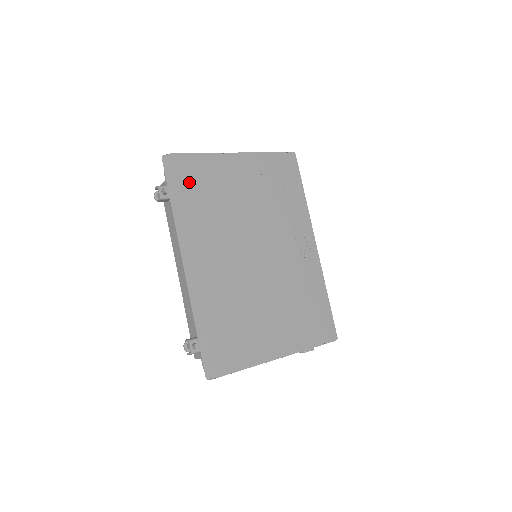
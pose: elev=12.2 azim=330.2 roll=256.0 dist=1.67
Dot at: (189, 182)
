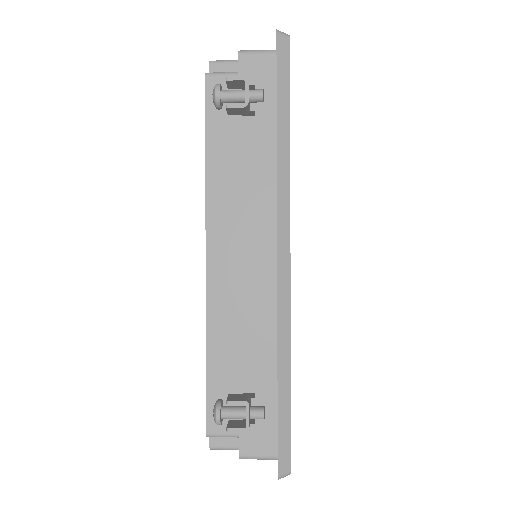
Dot at: occluded
